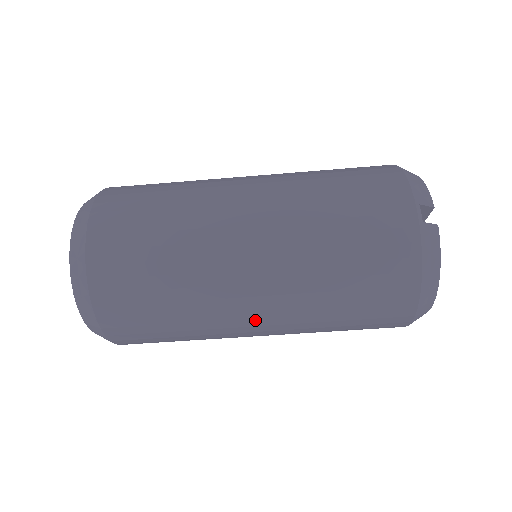
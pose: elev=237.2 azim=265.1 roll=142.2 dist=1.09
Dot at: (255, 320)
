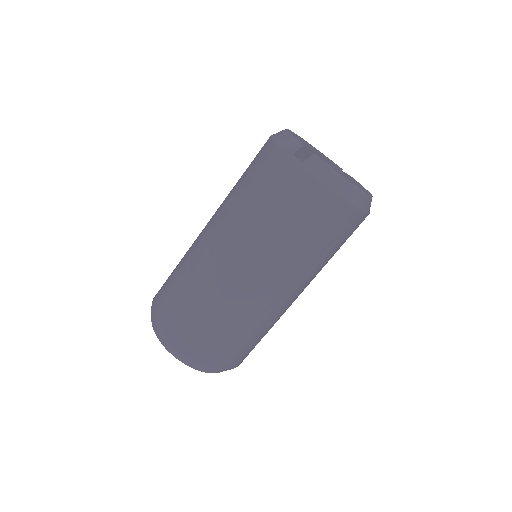
Dot at: (279, 295)
